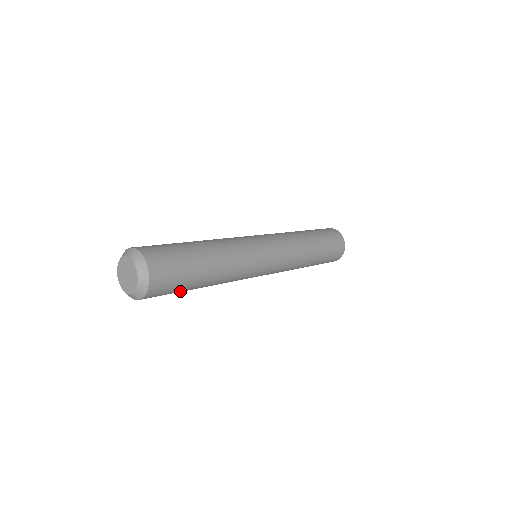
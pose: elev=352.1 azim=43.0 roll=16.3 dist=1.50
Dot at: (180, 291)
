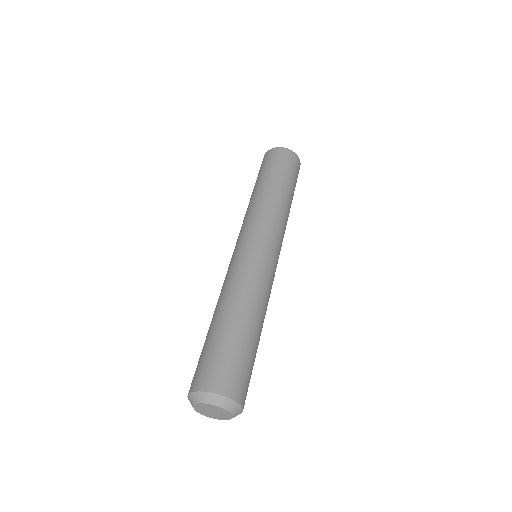
Dot at: occluded
